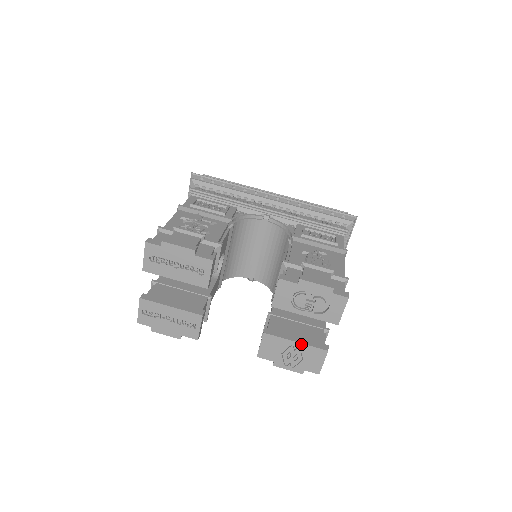
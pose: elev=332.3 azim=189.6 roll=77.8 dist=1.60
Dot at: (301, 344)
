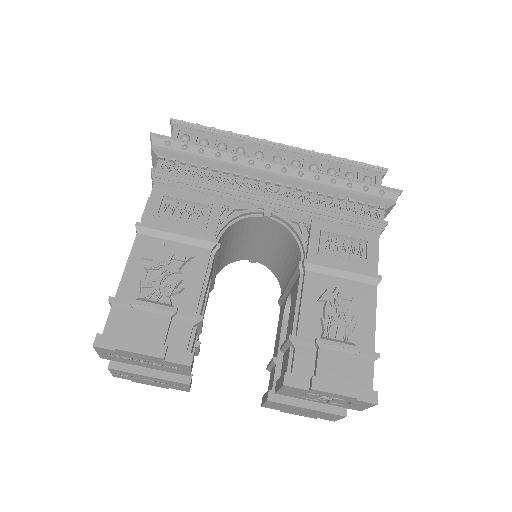
Dot at: (313, 410)
